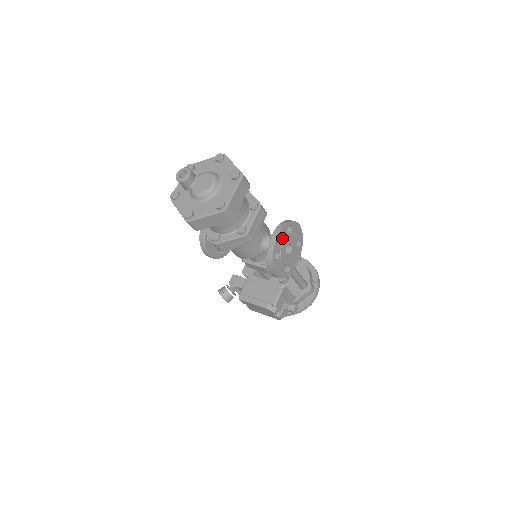
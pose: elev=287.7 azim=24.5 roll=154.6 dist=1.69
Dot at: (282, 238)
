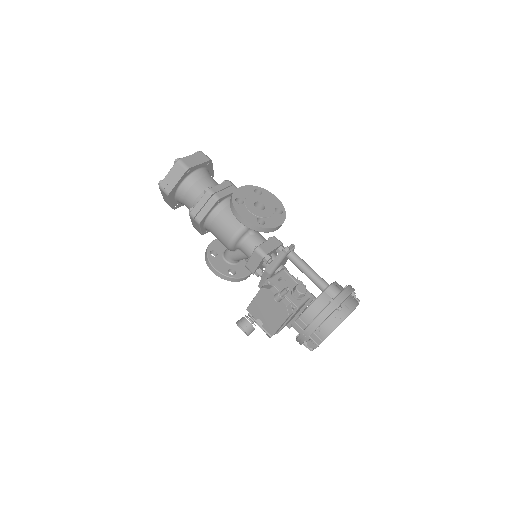
Dot at: (247, 192)
